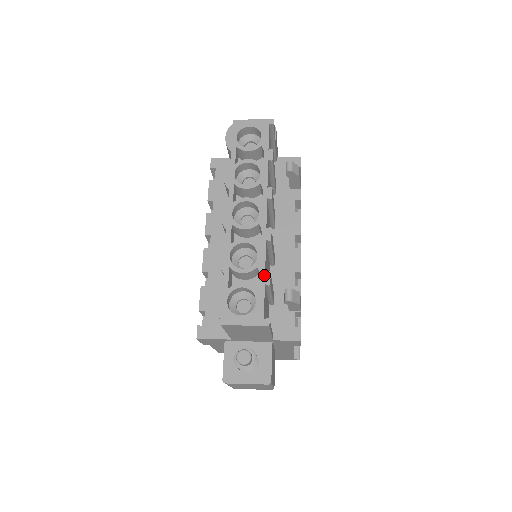
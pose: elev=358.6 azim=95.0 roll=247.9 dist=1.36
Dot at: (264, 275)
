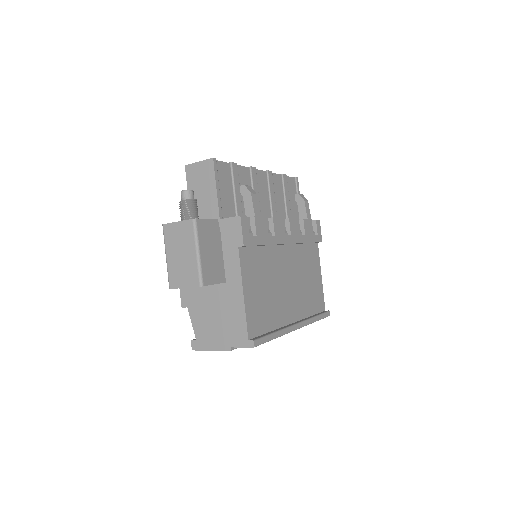
Dot at: occluded
